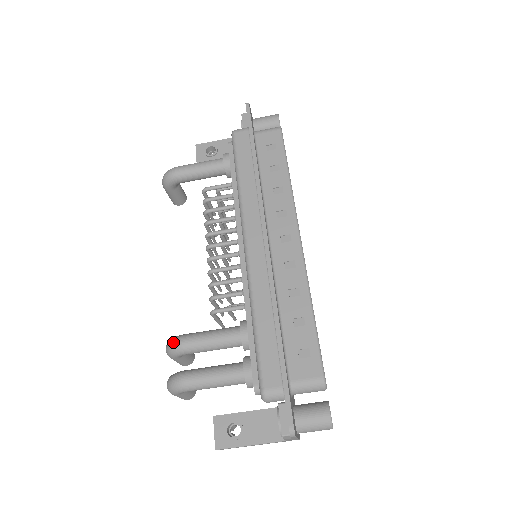
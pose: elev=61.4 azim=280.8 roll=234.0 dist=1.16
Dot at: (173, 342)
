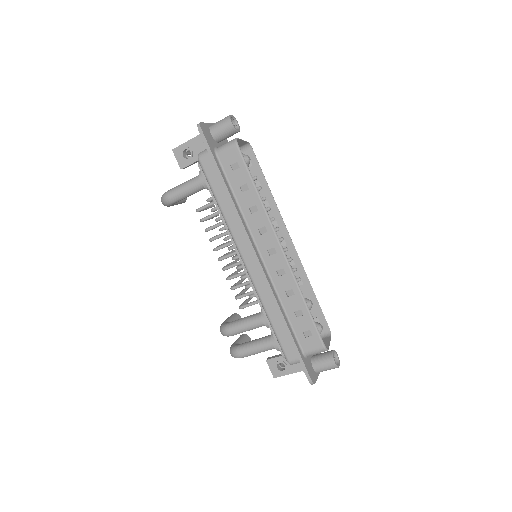
Dot at: (223, 332)
